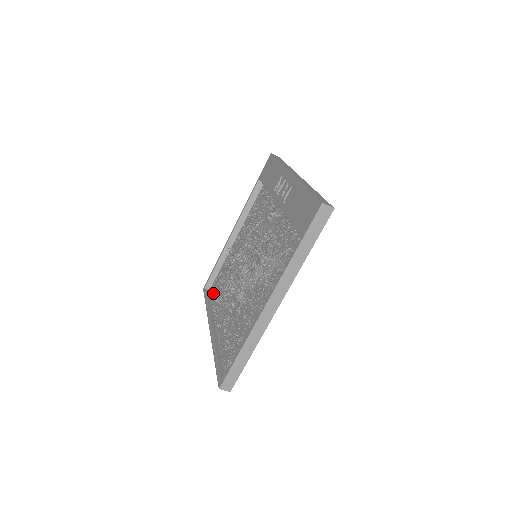
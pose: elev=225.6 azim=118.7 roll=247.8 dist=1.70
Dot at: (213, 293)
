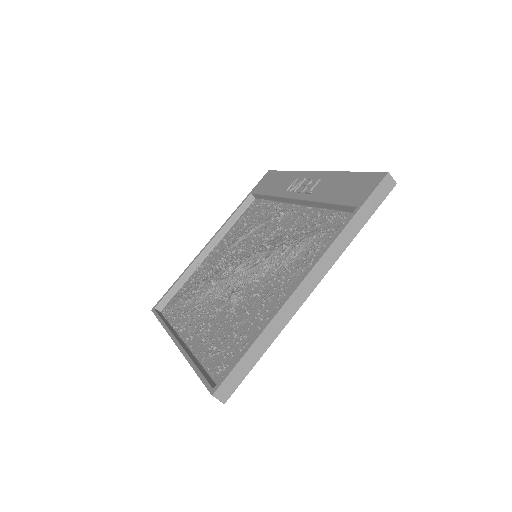
Dot at: (169, 312)
